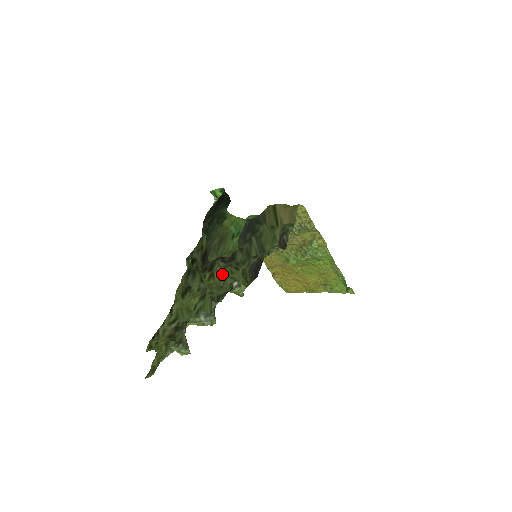
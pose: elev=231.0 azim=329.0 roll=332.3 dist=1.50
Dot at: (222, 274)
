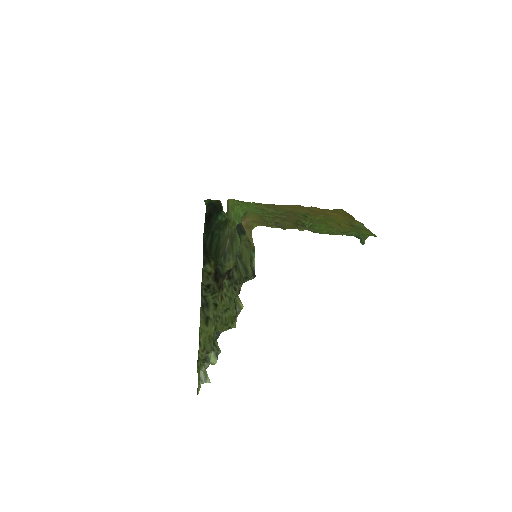
Dot at: (227, 296)
